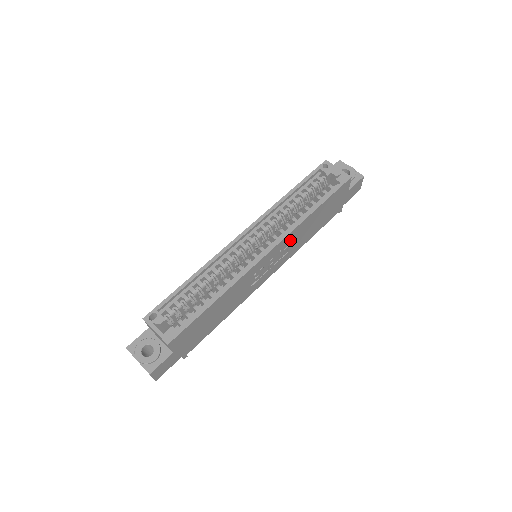
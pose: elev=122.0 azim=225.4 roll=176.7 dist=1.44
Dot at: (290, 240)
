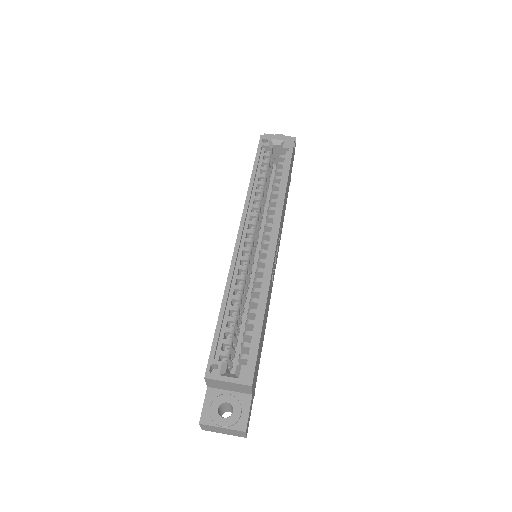
Dot at: (281, 222)
